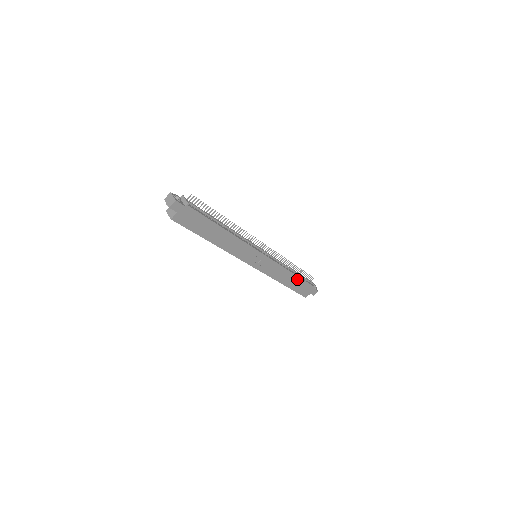
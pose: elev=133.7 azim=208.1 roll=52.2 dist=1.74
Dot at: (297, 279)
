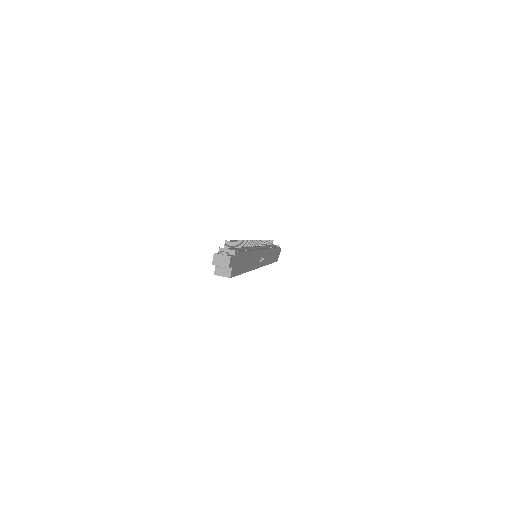
Dot at: (274, 251)
